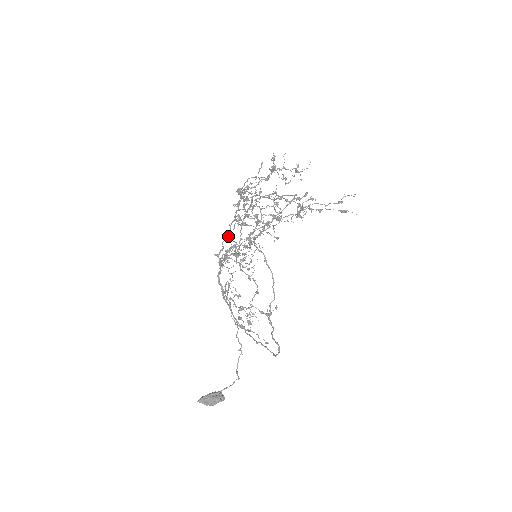
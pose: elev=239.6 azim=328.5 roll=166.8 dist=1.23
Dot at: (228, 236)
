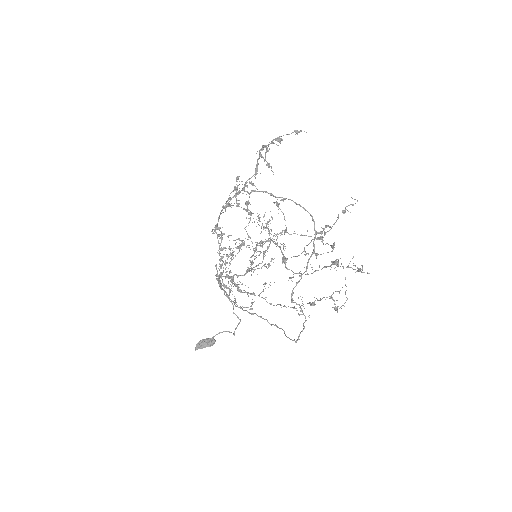
Dot at: (249, 270)
